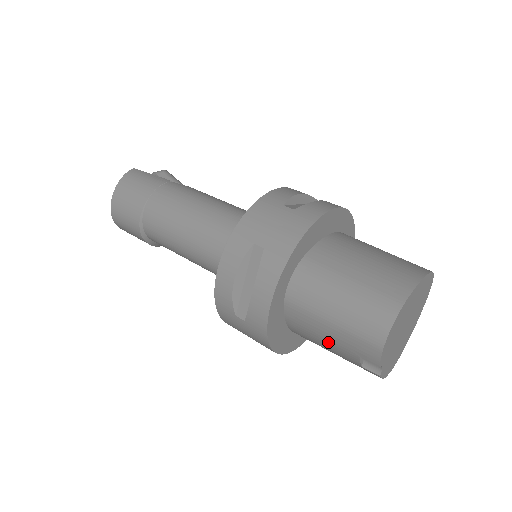
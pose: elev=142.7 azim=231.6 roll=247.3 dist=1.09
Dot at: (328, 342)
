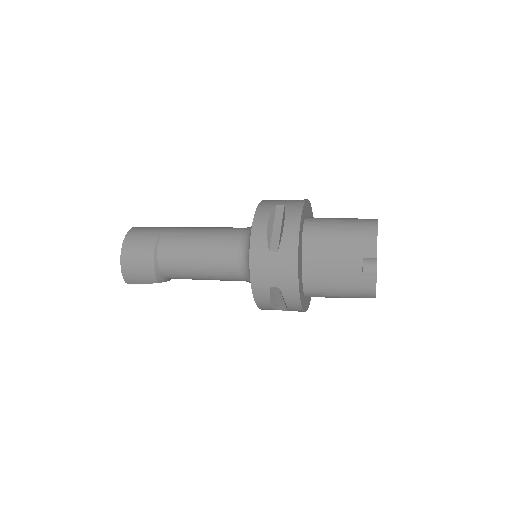
Dot at: (337, 259)
